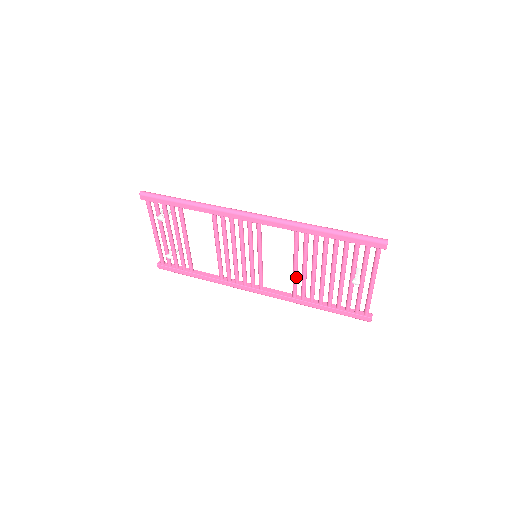
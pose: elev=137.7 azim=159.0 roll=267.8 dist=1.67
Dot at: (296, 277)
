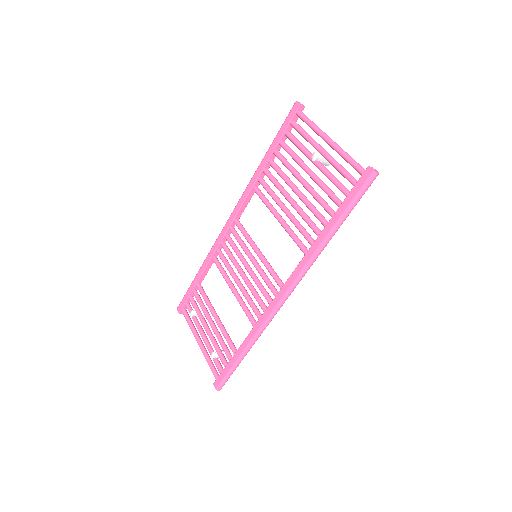
Dot at: (288, 228)
